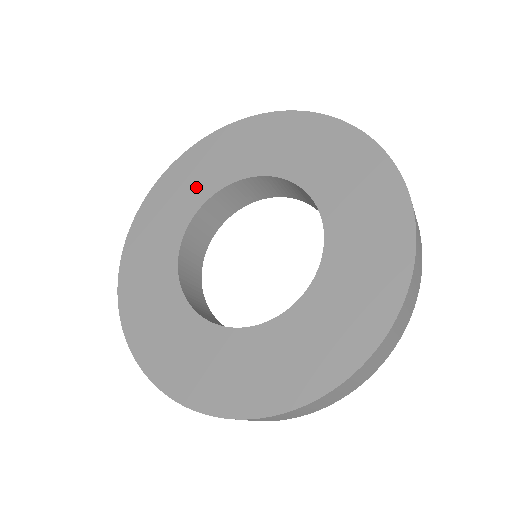
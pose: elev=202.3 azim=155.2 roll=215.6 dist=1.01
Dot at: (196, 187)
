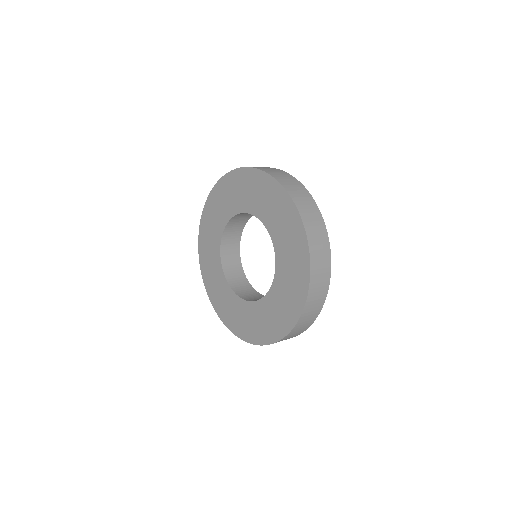
Dot at: (219, 217)
